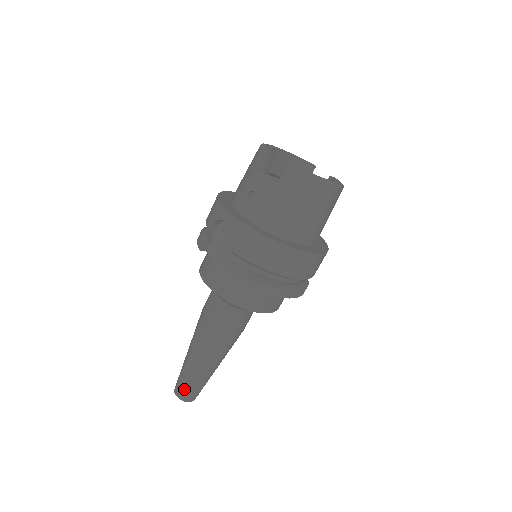
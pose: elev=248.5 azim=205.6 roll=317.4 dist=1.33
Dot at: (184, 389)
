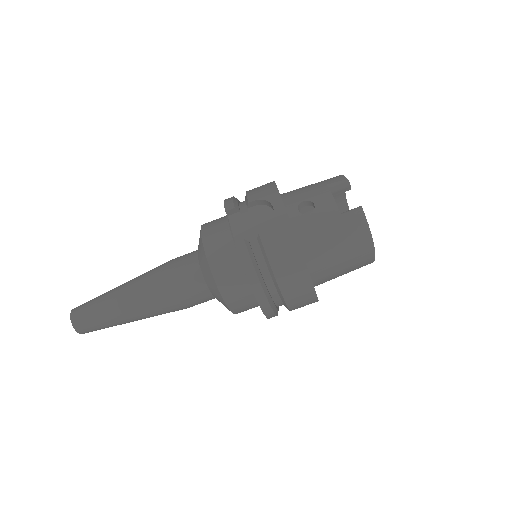
Dot at: (85, 316)
